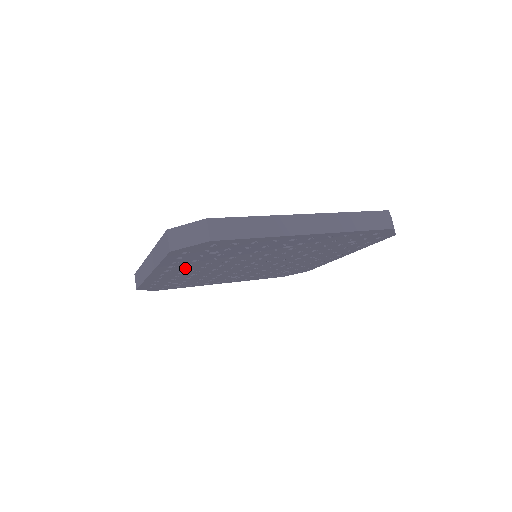
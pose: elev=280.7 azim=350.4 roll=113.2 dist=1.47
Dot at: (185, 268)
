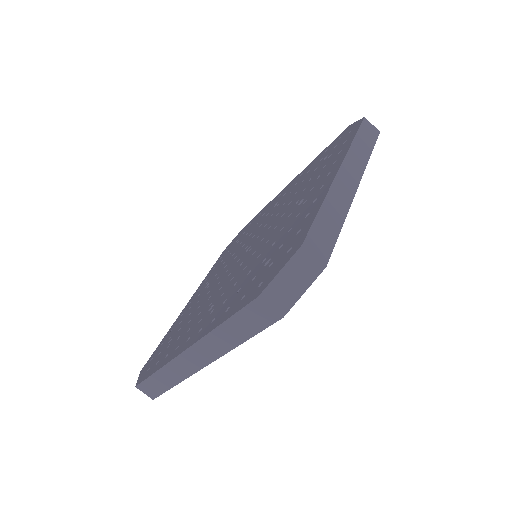
Dot at: occluded
